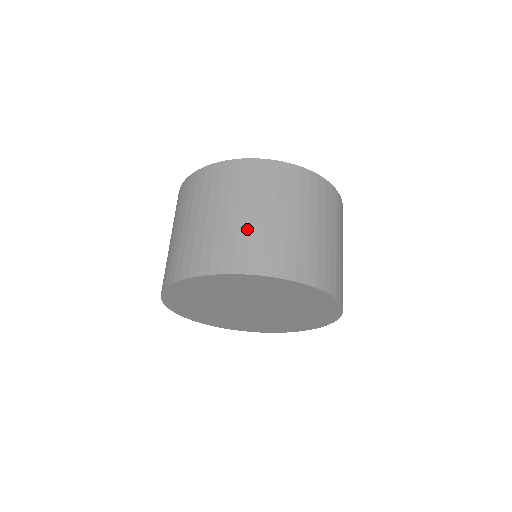
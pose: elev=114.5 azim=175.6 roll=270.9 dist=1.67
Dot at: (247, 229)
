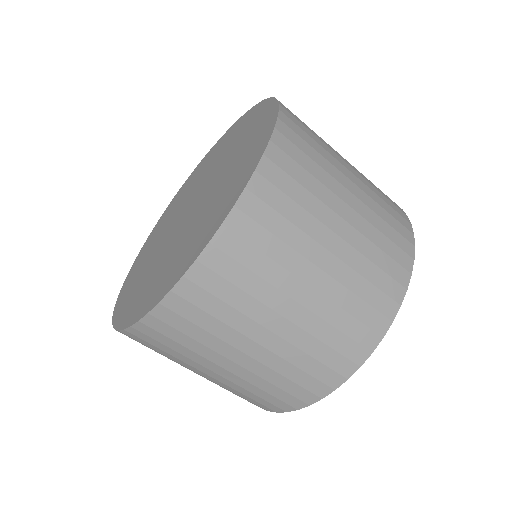
Dot at: occluded
